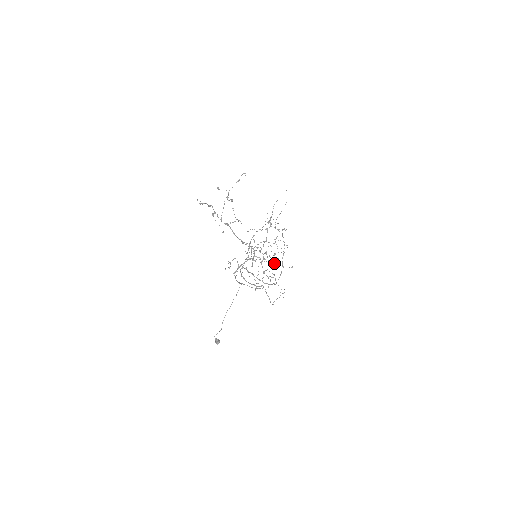
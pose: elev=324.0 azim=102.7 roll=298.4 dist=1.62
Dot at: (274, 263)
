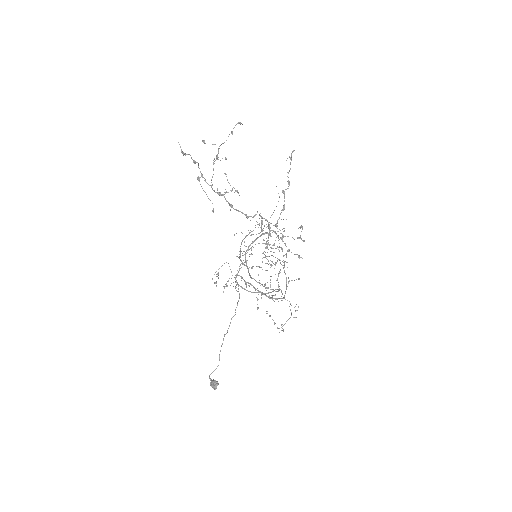
Dot at: occluded
